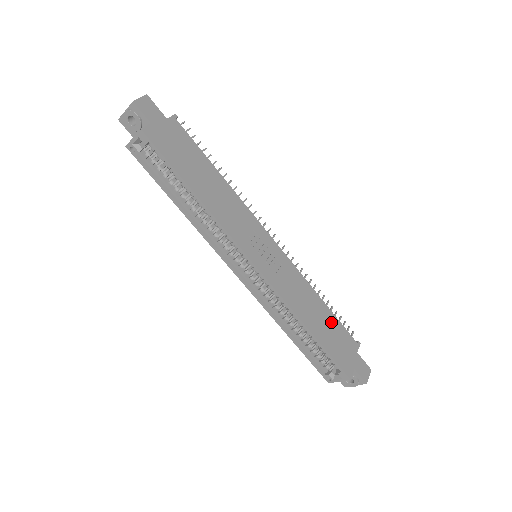
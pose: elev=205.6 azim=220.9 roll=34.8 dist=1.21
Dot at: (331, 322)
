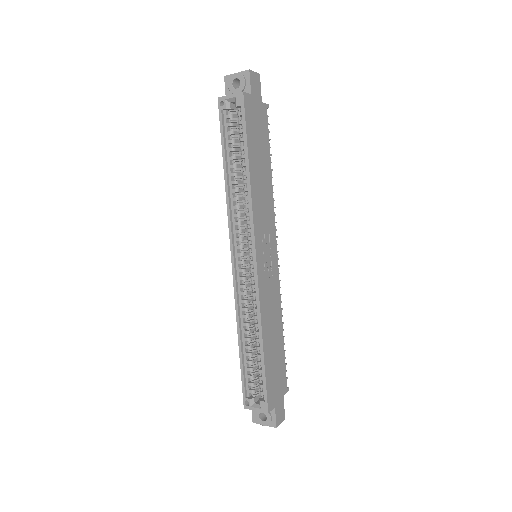
Dot at: (279, 353)
